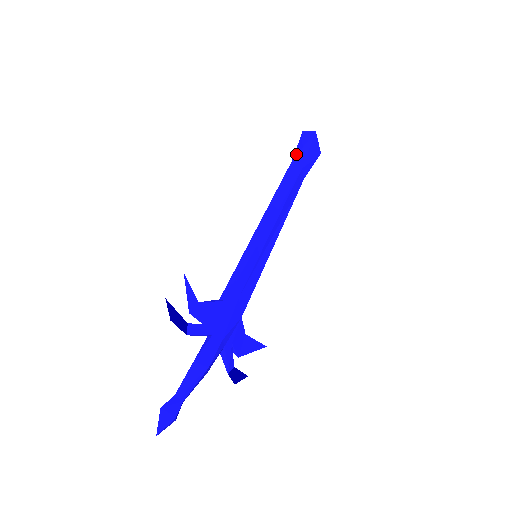
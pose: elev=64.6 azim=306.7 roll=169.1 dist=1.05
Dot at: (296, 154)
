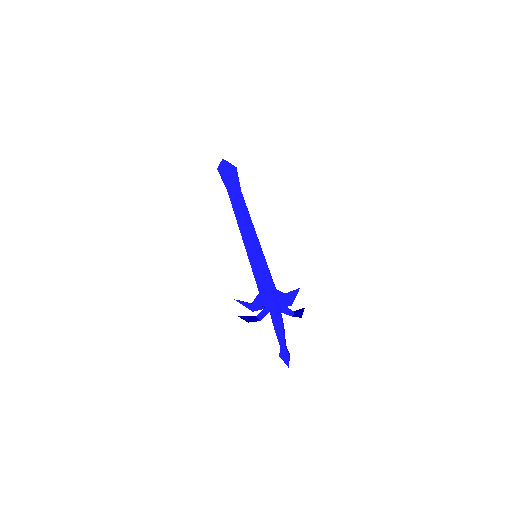
Dot at: (226, 185)
